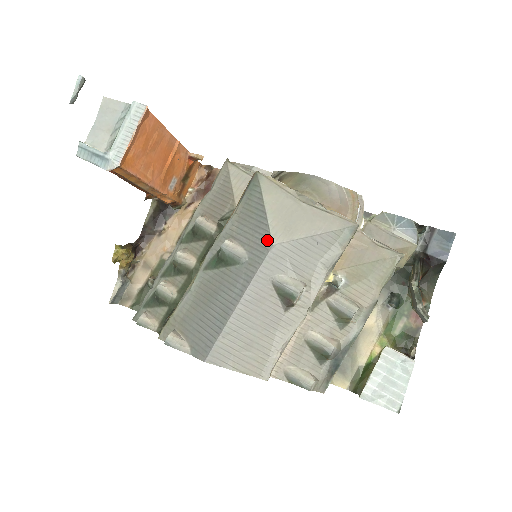
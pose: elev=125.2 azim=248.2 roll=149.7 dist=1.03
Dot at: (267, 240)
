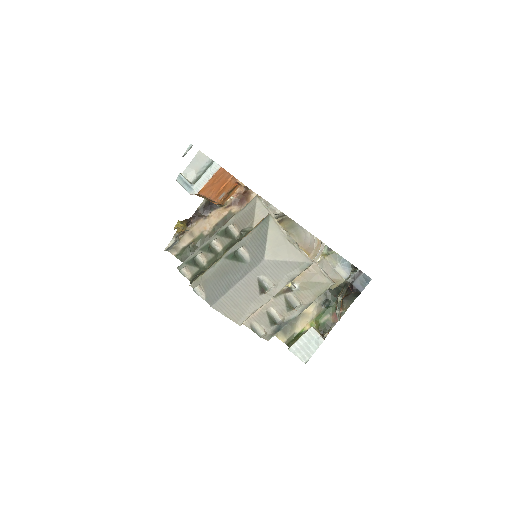
Dot at: (262, 256)
